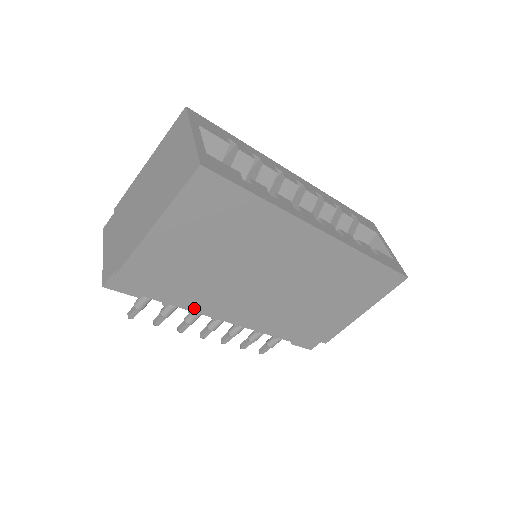
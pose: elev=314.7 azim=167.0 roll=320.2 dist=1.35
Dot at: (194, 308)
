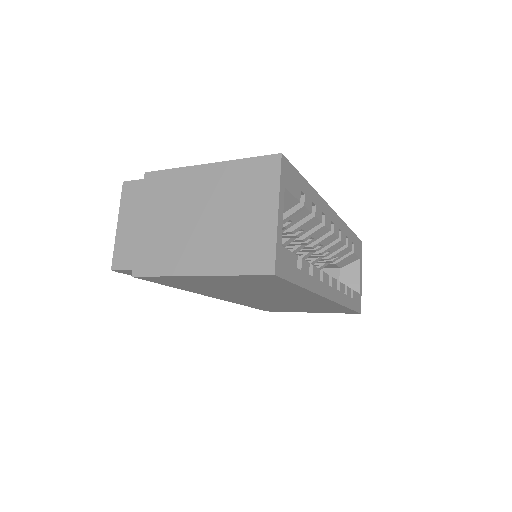
Dot at: occluded
